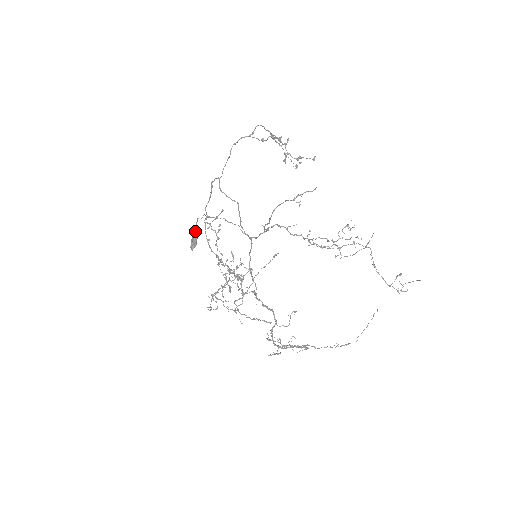
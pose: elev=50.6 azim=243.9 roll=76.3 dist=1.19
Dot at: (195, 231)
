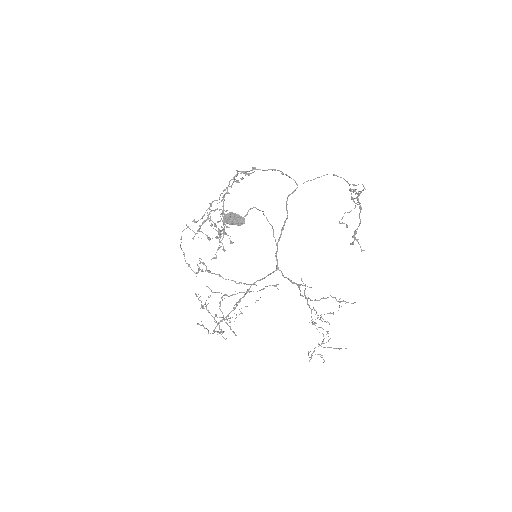
Dot at: (245, 216)
